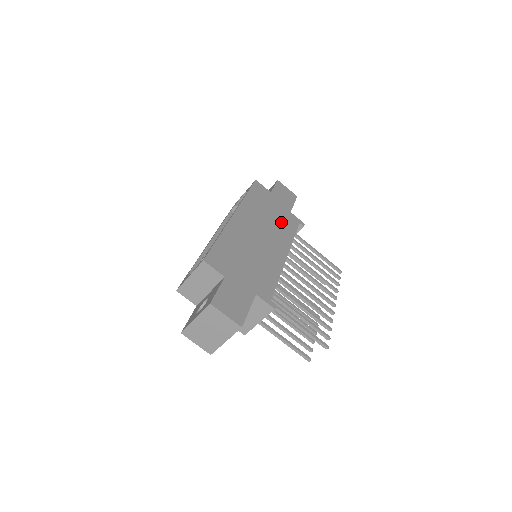
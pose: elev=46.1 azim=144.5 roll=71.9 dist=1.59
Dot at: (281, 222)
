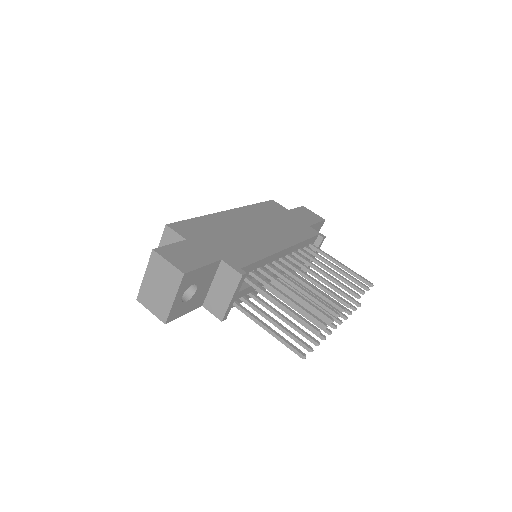
Dot at: (291, 228)
